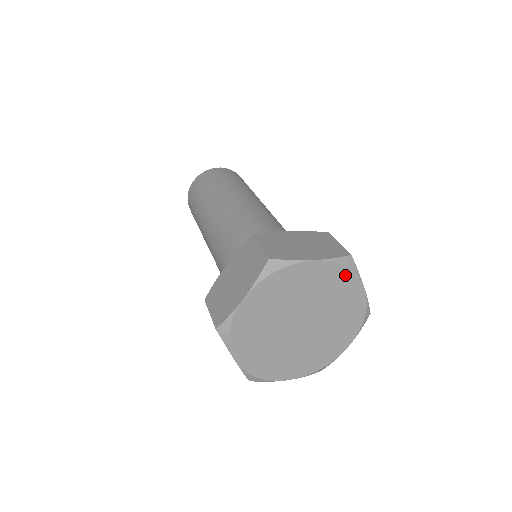
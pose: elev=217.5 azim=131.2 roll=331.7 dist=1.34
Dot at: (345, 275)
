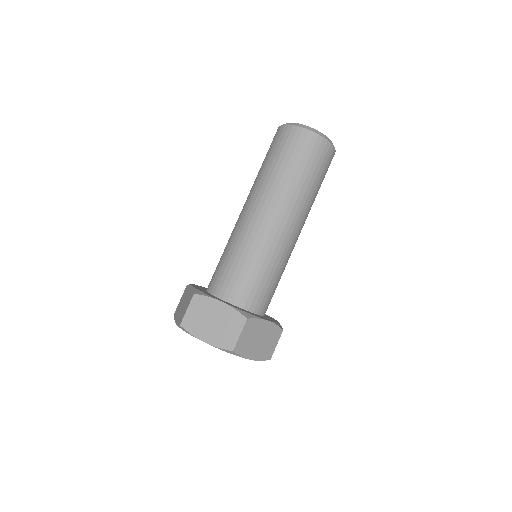
Dot at: occluded
